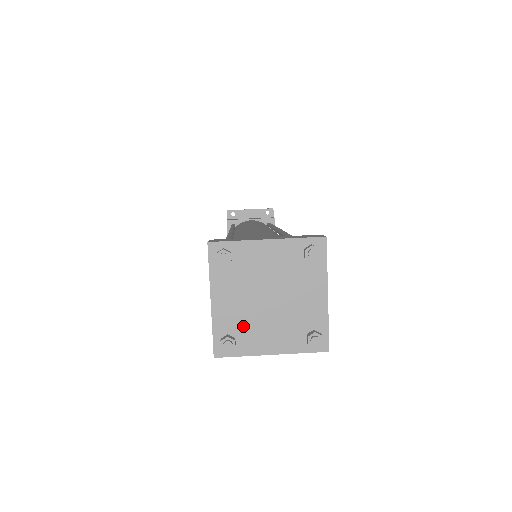
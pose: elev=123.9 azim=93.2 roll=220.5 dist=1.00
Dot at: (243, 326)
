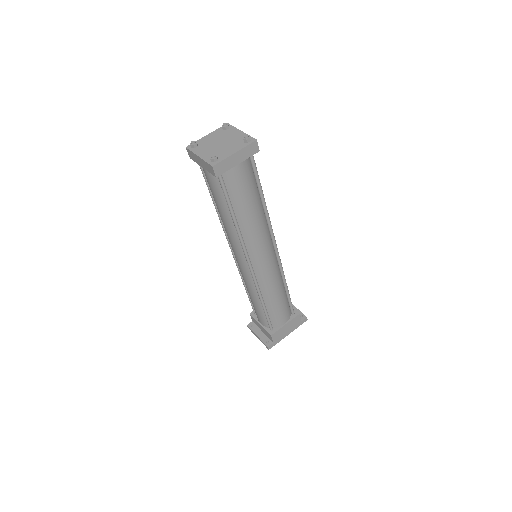
Dot at: (204, 145)
